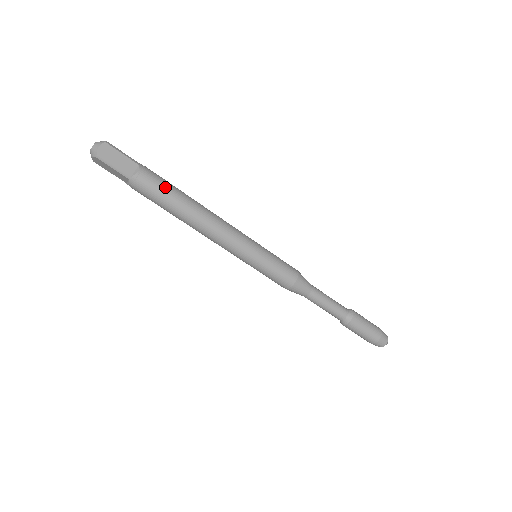
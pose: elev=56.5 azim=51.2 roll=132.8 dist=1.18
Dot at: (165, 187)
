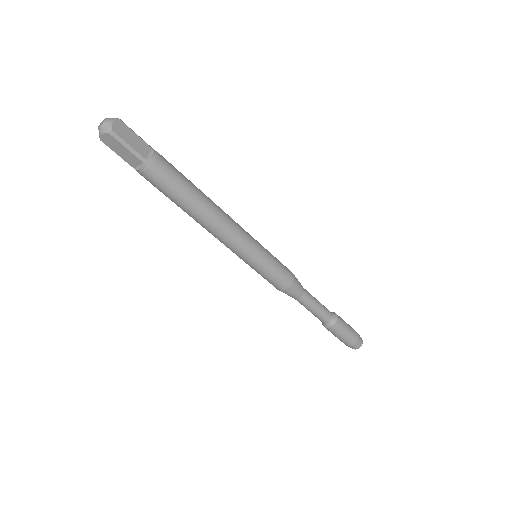
Dot at: (179, 175)
